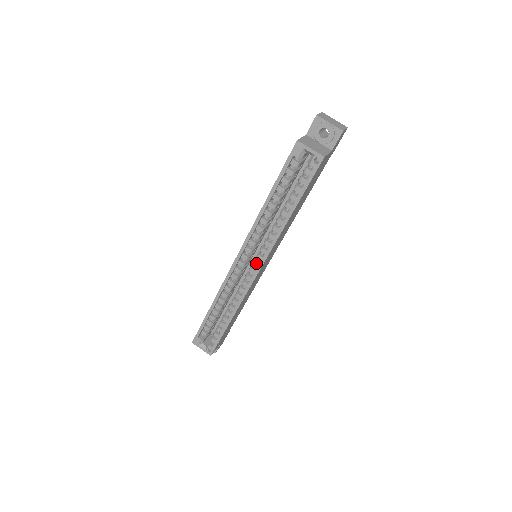
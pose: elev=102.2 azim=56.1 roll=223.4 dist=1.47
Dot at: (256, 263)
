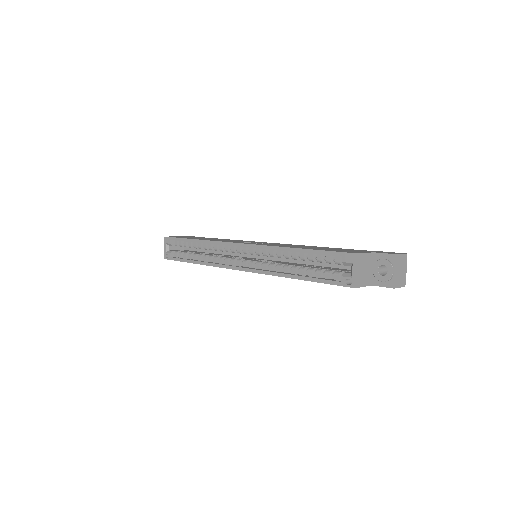
Dot at: (246, 264)
